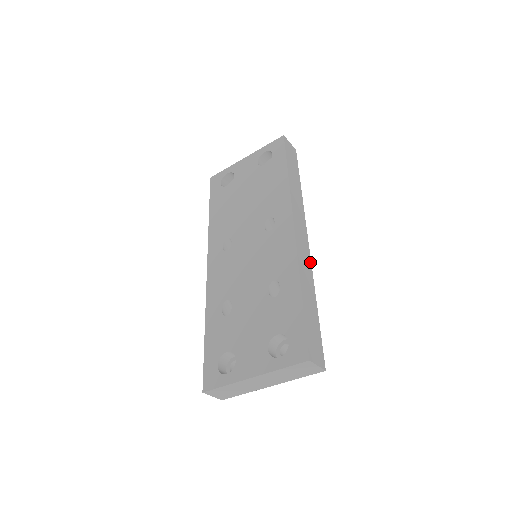
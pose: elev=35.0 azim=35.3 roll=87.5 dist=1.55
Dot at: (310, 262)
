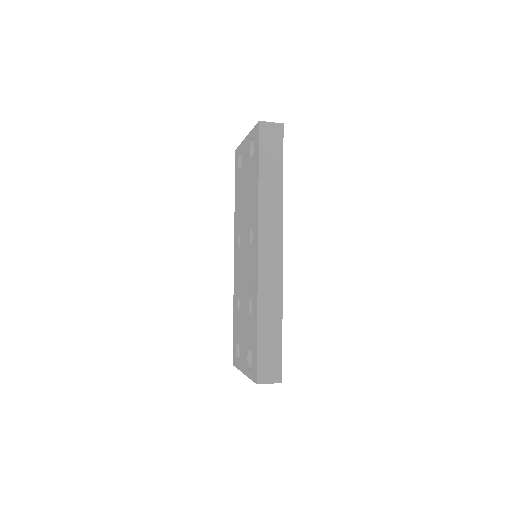
Dot at: (281, 278)
